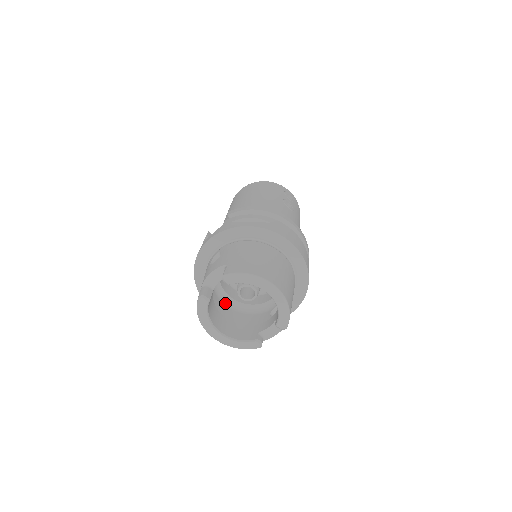
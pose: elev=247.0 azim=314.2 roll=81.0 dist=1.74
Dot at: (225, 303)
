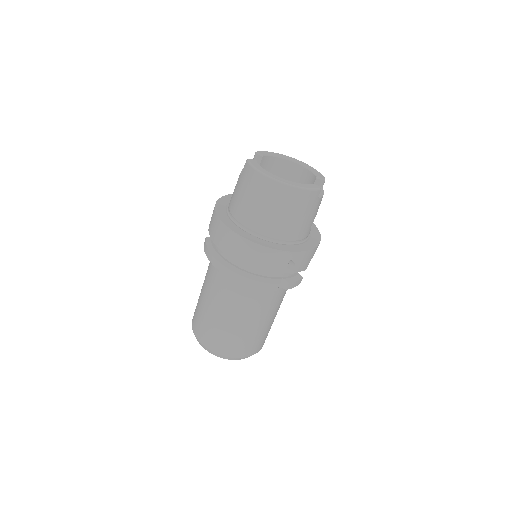
Dot at: occluded
